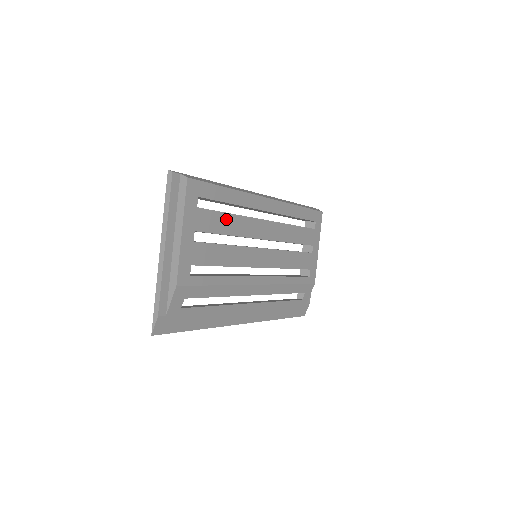
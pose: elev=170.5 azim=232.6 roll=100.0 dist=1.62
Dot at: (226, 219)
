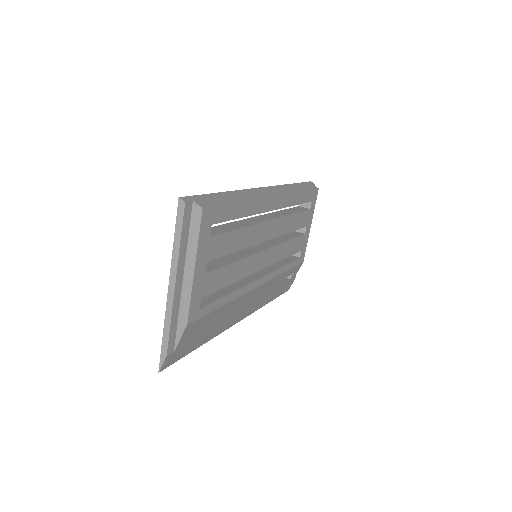
Dot at: (235, 236)
